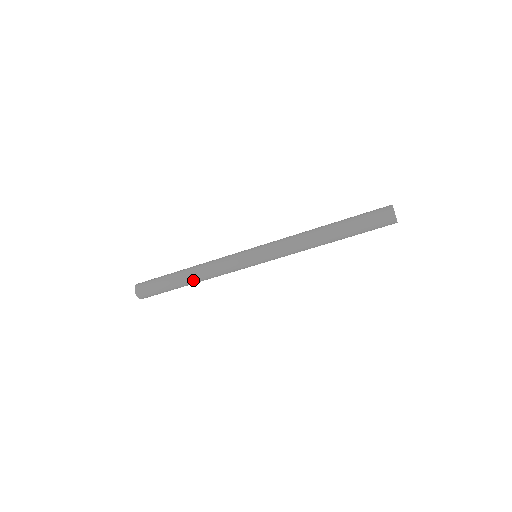
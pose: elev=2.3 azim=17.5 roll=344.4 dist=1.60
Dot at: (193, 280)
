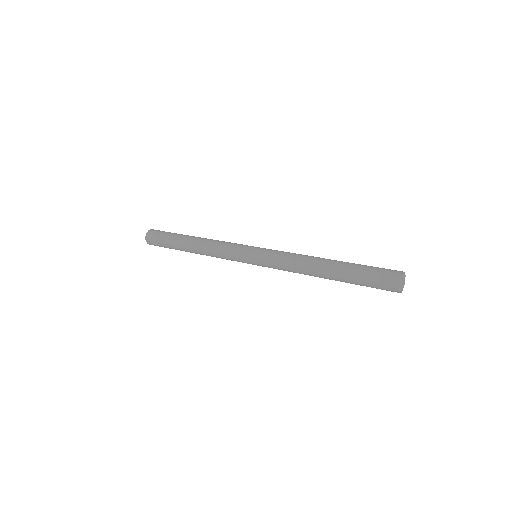
Dot at: (194, 246)
